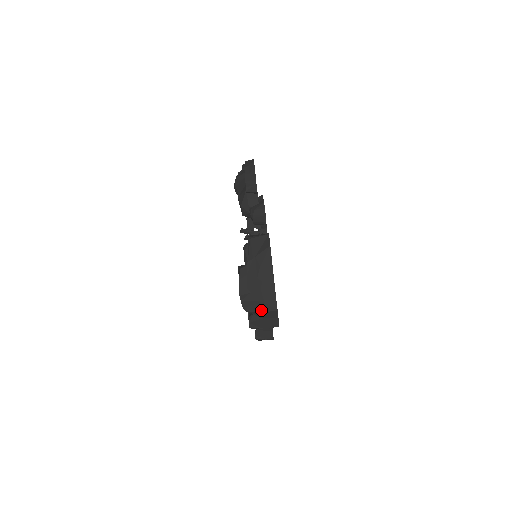
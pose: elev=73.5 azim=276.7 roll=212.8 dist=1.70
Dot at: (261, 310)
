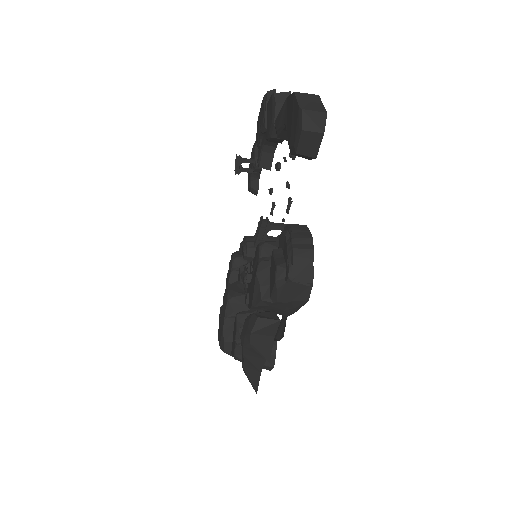
Dot at: occluded
